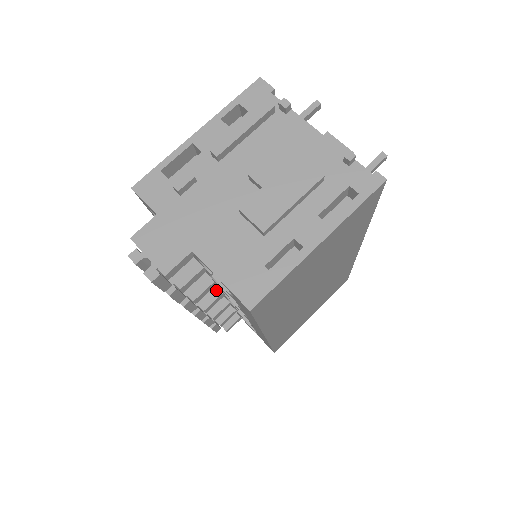
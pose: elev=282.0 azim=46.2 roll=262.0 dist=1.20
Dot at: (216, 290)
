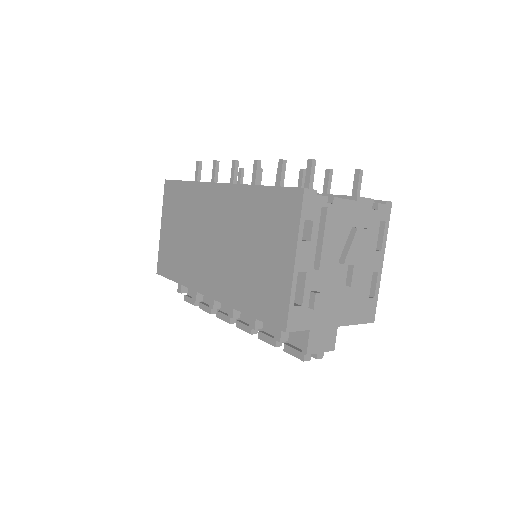
Dot at: occluded
